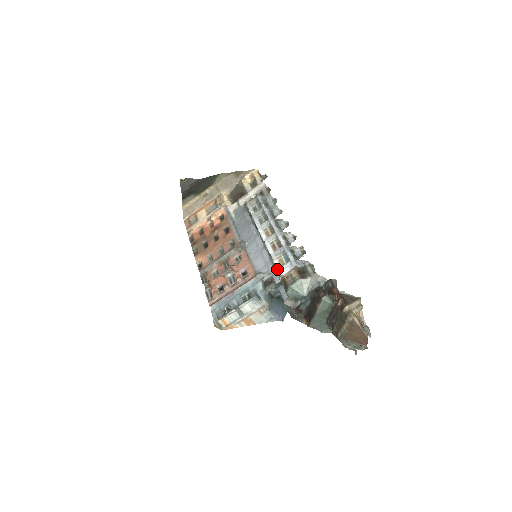
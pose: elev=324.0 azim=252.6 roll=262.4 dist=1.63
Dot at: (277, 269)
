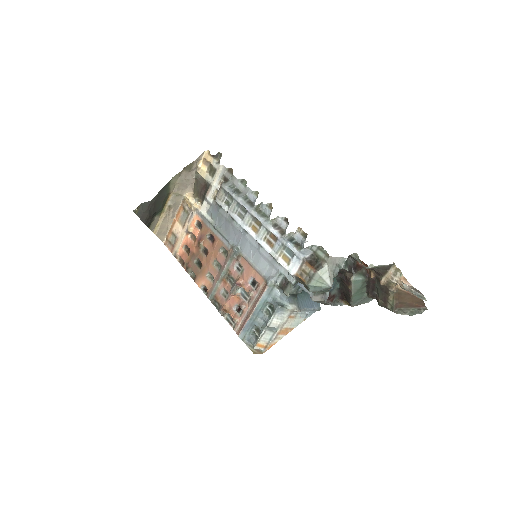
Dot at: occluded
